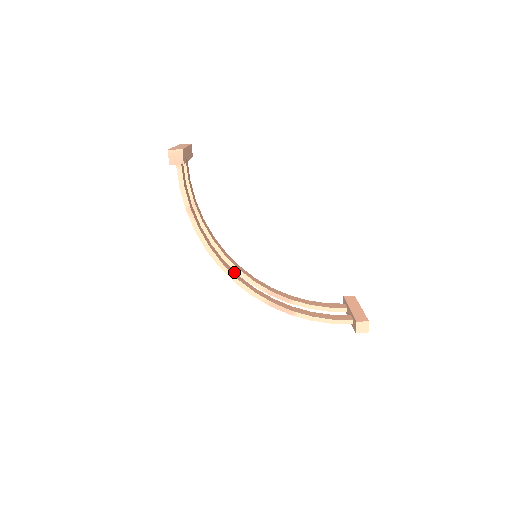
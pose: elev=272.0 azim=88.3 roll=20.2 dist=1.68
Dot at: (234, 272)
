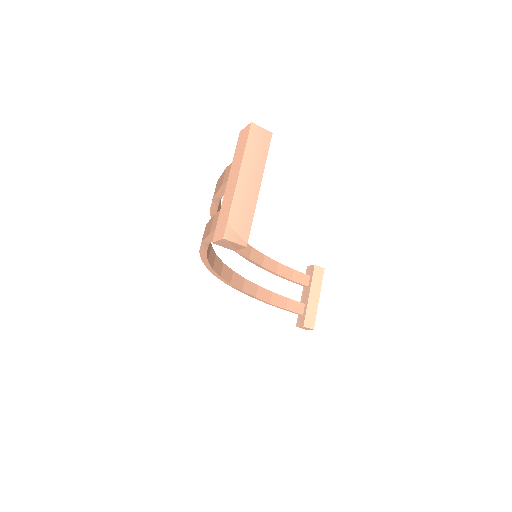
Dot at: (220, 264)
